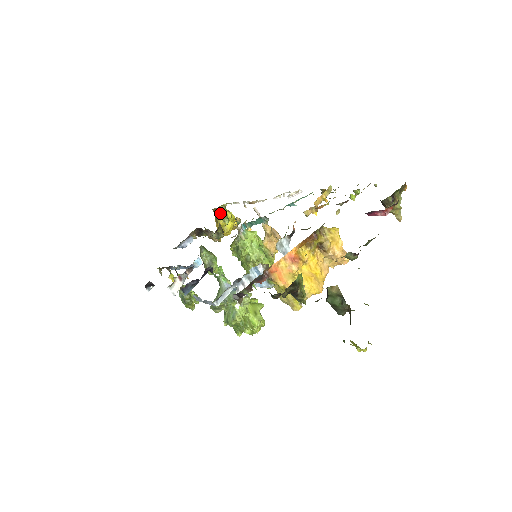
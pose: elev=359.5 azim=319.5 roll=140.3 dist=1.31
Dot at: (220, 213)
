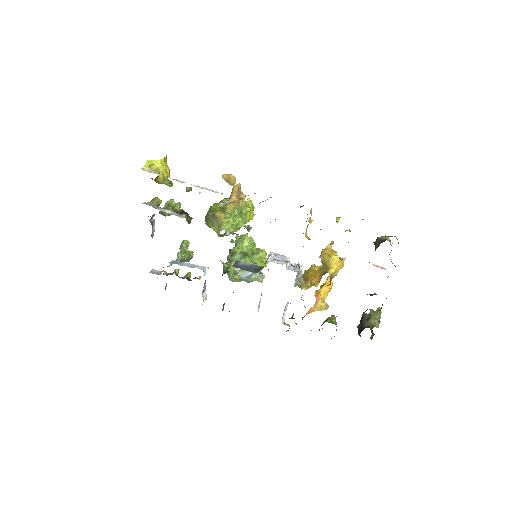
Dot at: (157, 181)
